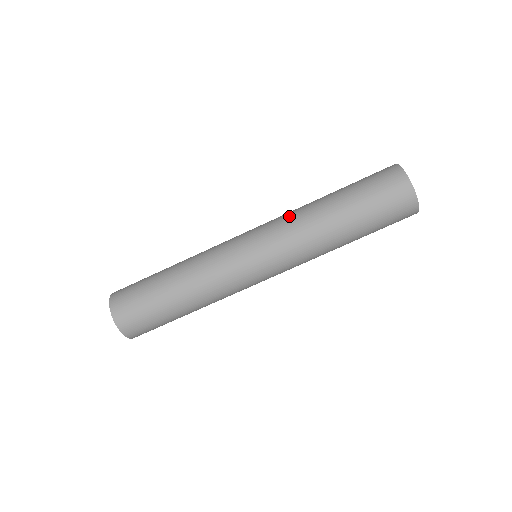
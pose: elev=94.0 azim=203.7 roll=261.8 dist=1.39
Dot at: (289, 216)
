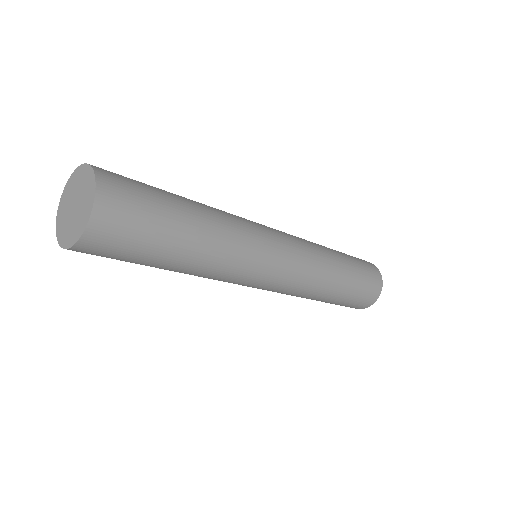
Dot at: (315, 252)
